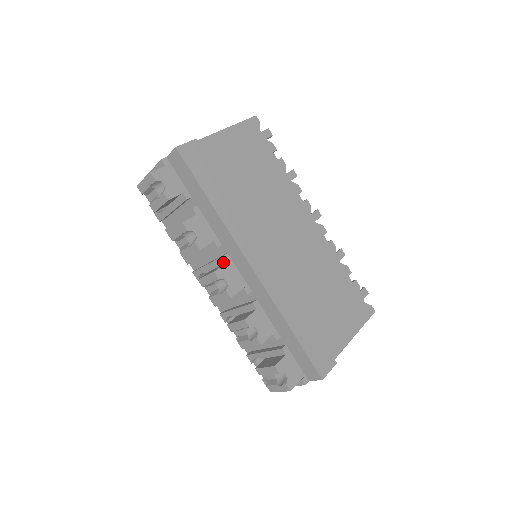
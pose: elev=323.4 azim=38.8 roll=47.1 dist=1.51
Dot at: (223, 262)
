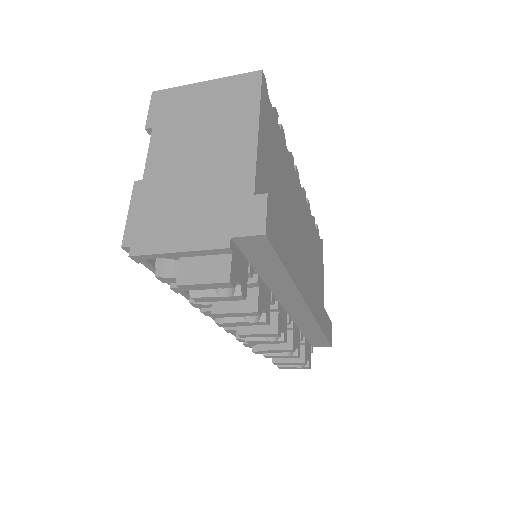
Dot at: (273, 311)
